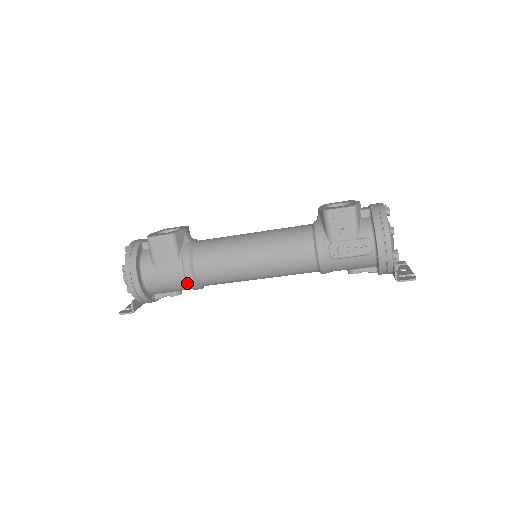
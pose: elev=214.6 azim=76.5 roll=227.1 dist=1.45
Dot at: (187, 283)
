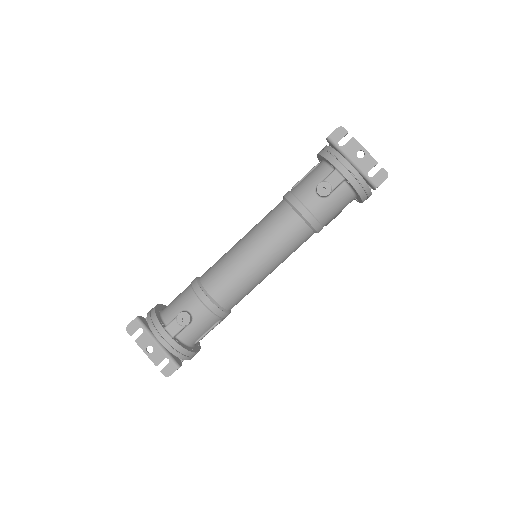
Dot at: (191, 287)
